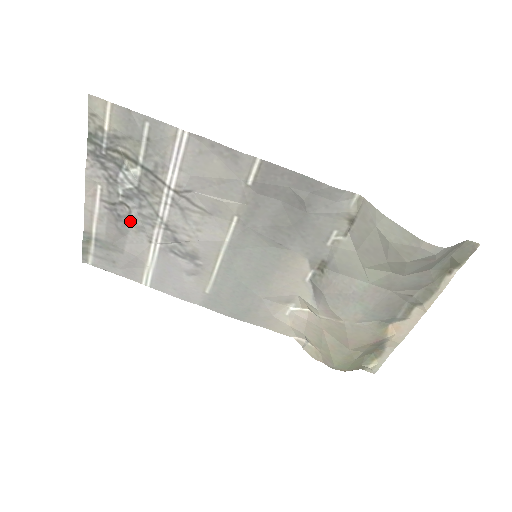
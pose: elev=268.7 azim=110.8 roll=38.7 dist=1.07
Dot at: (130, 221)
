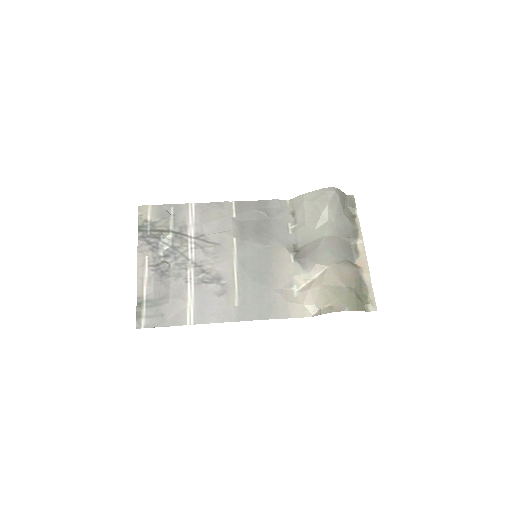
Dot at: (170, 273)
